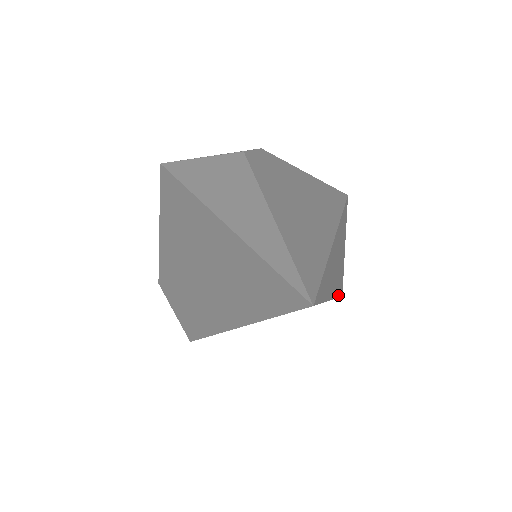
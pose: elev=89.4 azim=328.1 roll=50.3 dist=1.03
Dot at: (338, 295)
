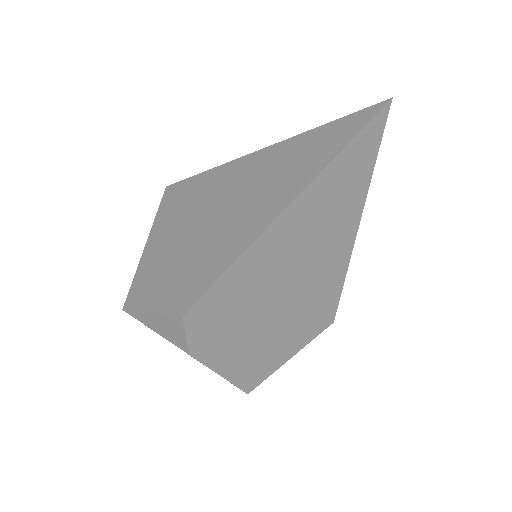
Dot at: (343, 282)
